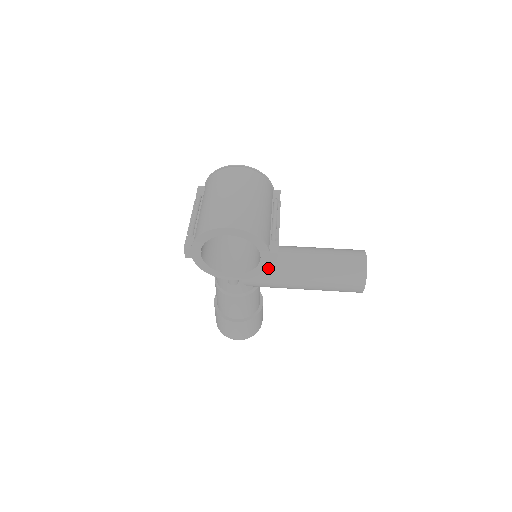
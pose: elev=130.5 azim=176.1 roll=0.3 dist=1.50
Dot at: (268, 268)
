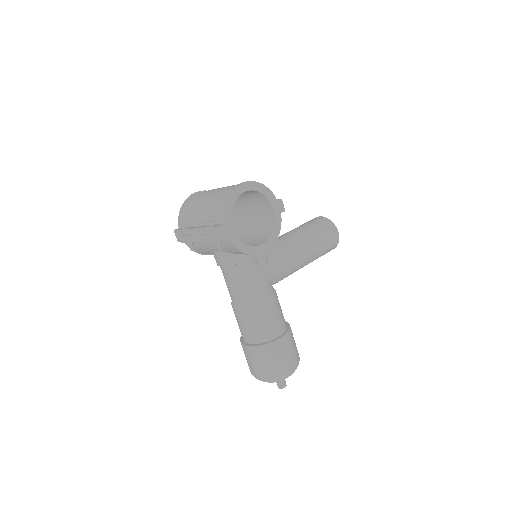
Dot at: (274, 251)
